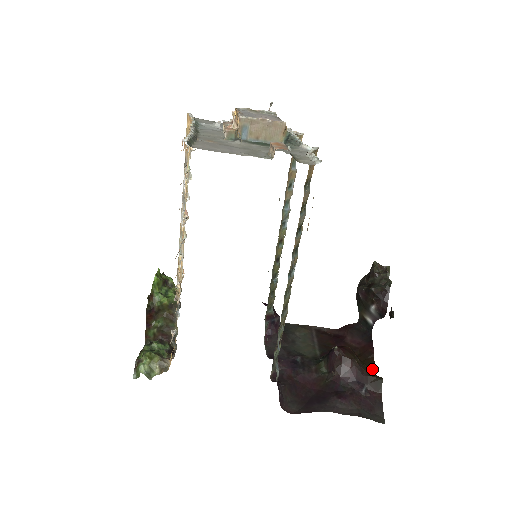
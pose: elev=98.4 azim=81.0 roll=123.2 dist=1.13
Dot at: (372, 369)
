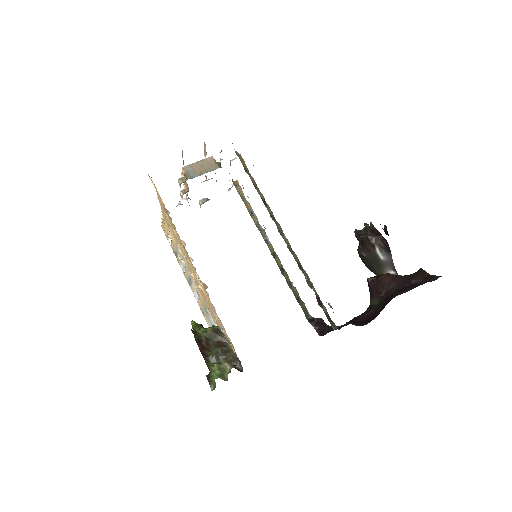
Dot at: occluded
